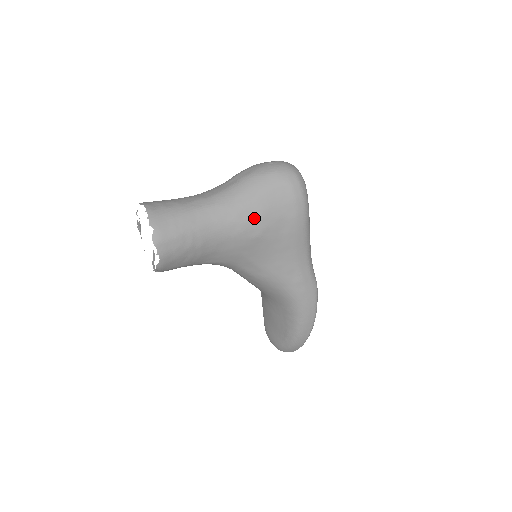
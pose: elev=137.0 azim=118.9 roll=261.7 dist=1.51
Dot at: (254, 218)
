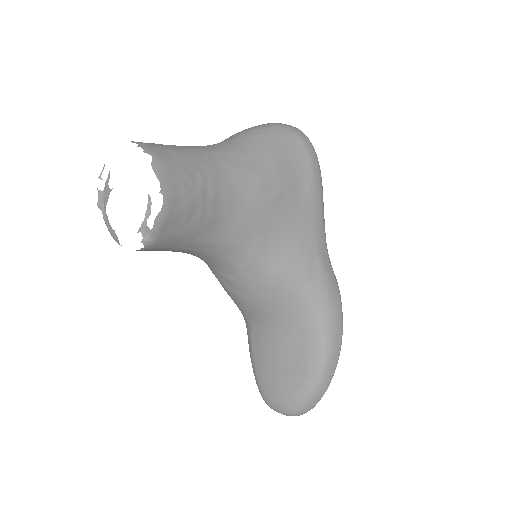
Dot at: (270, 170)
